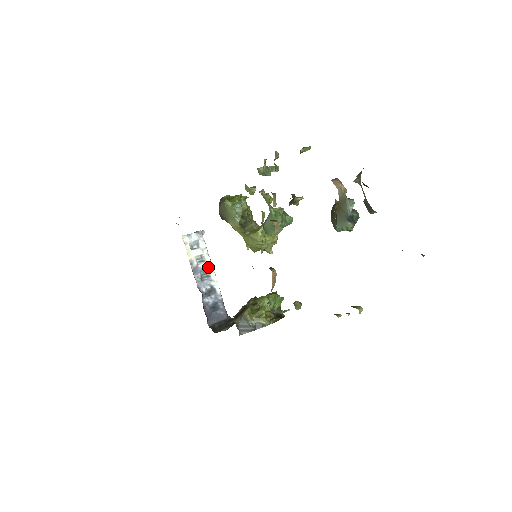
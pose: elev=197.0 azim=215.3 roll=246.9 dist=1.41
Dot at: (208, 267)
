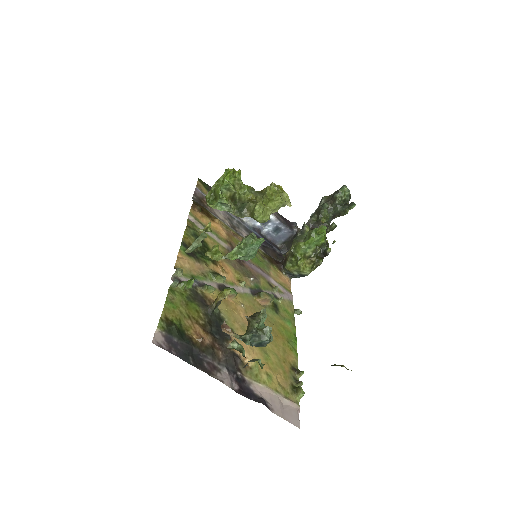
Dot at: occluded
